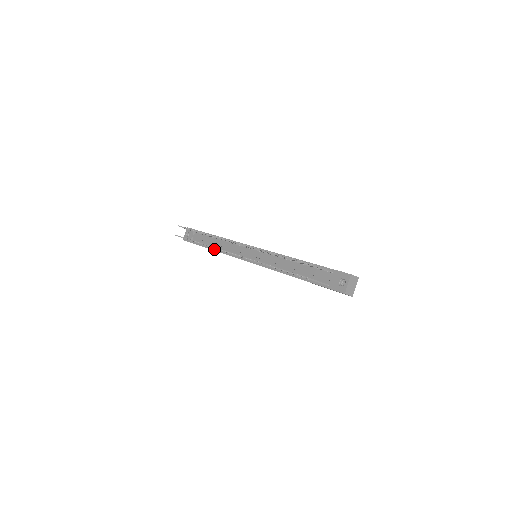
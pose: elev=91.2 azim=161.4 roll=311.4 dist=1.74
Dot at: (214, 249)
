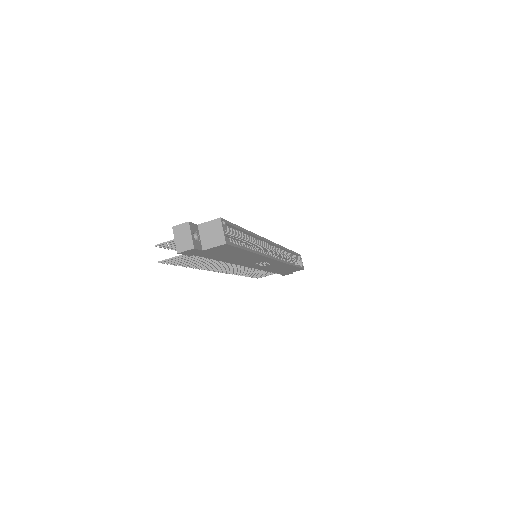
Dot at: (269, 271)
